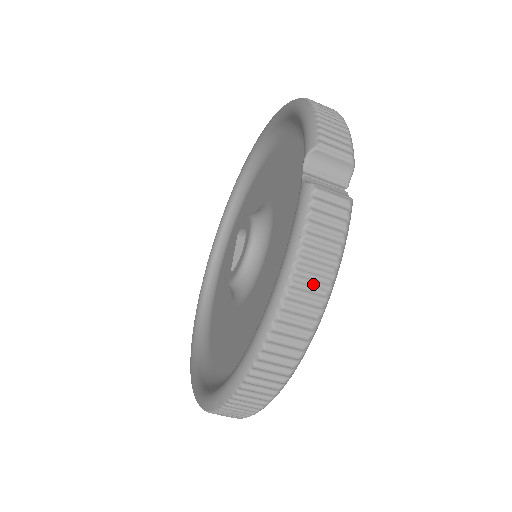
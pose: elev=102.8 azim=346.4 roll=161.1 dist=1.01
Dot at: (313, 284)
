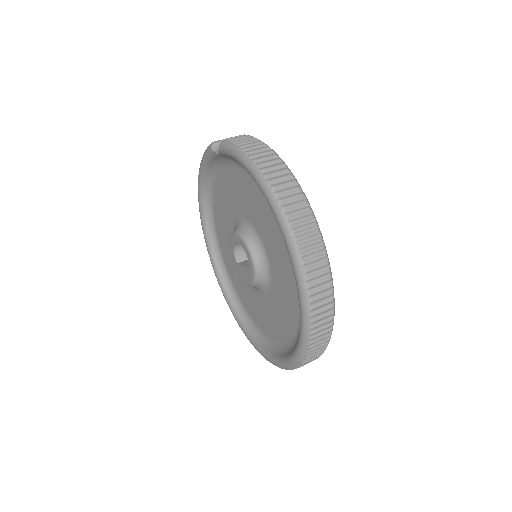
Dot at: (261, 152)
